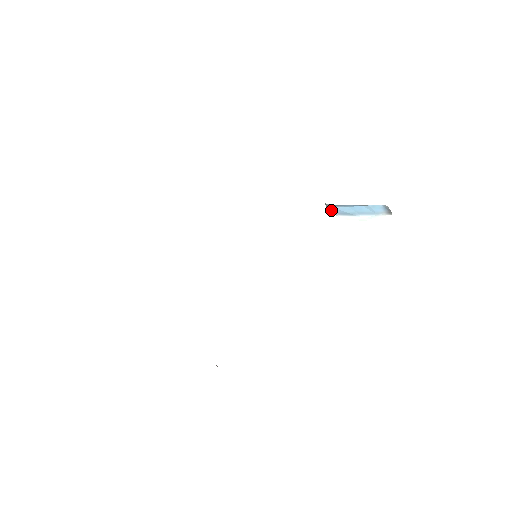
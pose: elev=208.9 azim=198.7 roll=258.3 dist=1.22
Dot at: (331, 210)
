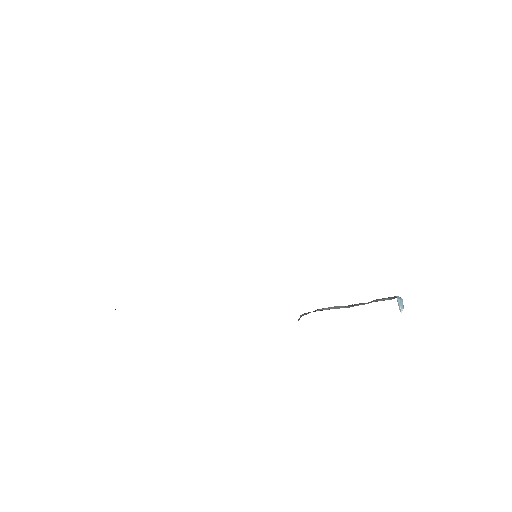
Dot at: occluded
